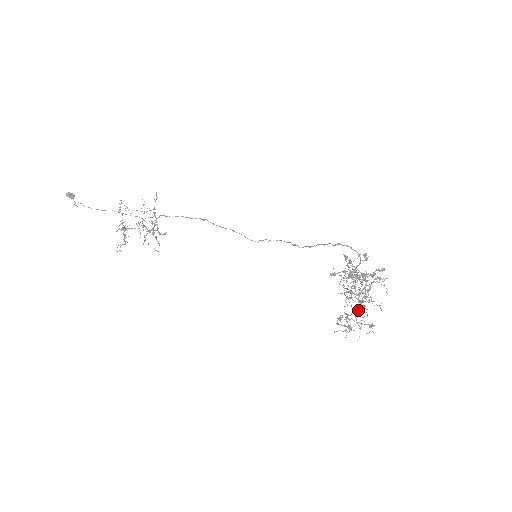
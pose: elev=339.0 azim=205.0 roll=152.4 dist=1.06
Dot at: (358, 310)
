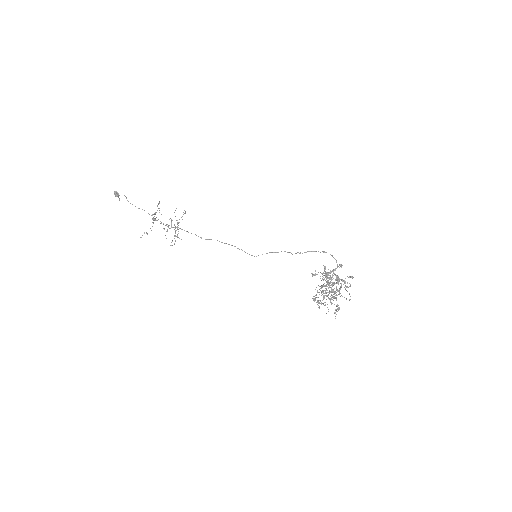
Dot at: (331, 292)
